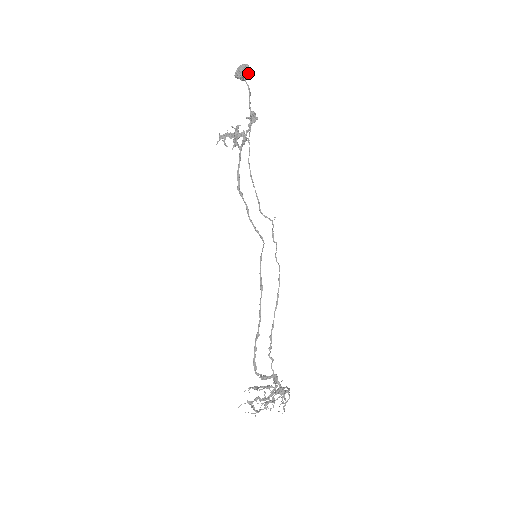
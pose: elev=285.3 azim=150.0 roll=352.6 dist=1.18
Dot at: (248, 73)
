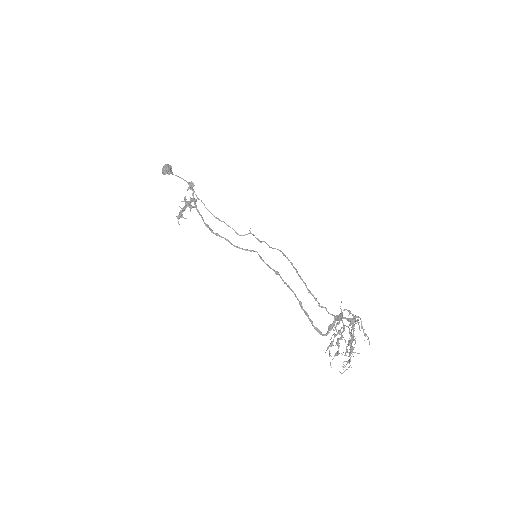
Dot at: (171, 168)
